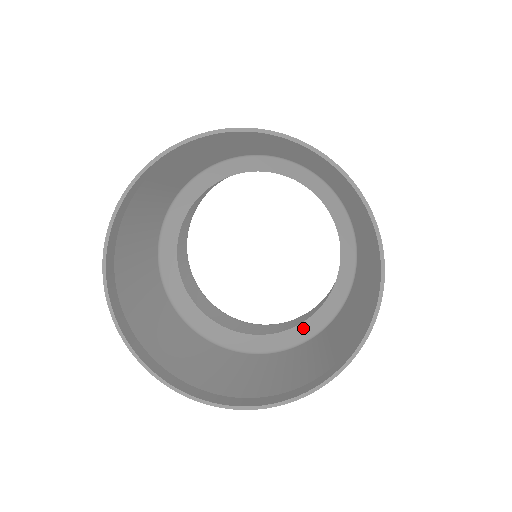
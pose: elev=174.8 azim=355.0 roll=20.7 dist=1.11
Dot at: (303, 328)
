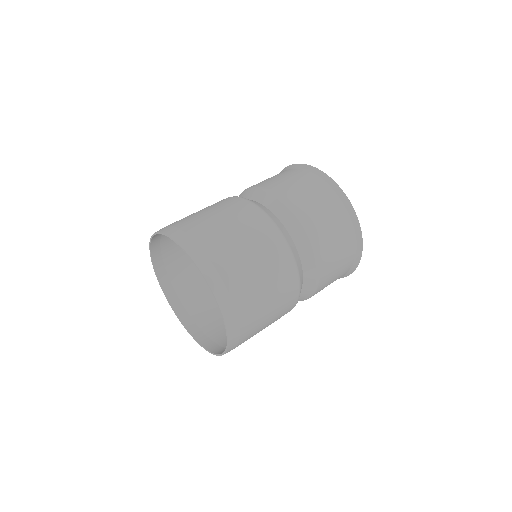
Dot at: occluded
